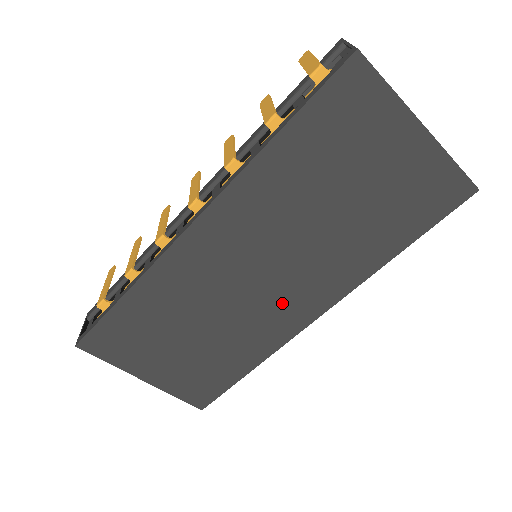
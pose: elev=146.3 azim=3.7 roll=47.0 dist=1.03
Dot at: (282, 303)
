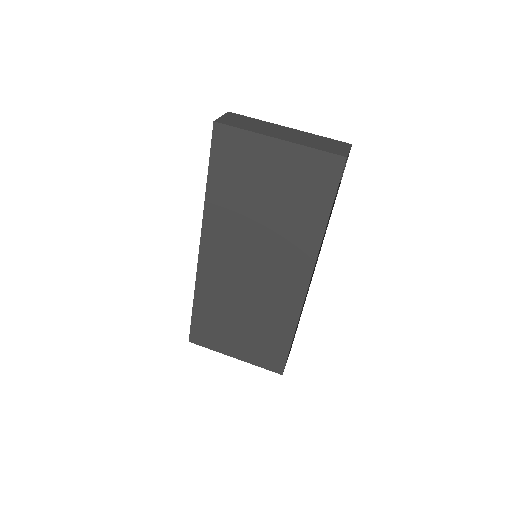
Dot at: (278, 282)
